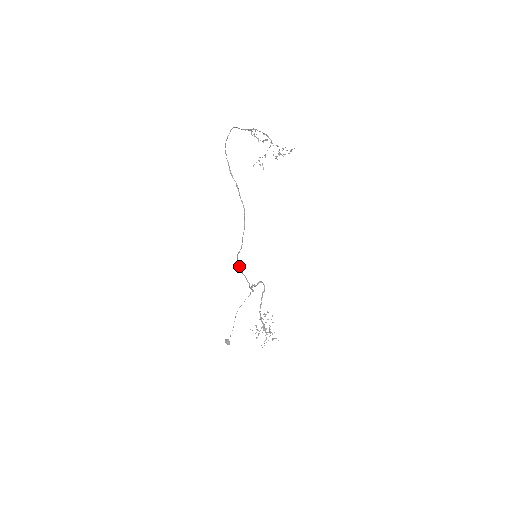
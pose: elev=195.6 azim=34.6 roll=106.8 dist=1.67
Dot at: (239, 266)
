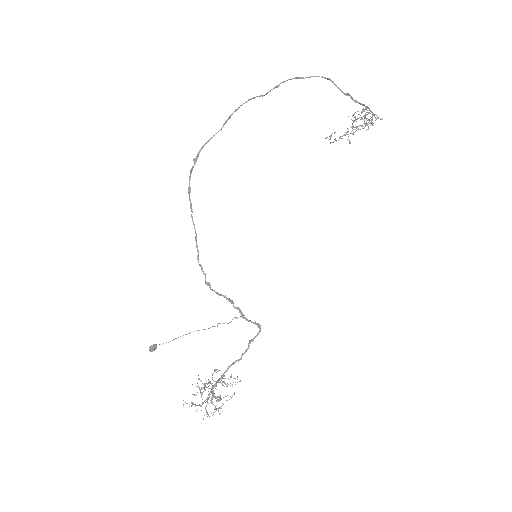
Dot at: (190, 202)
